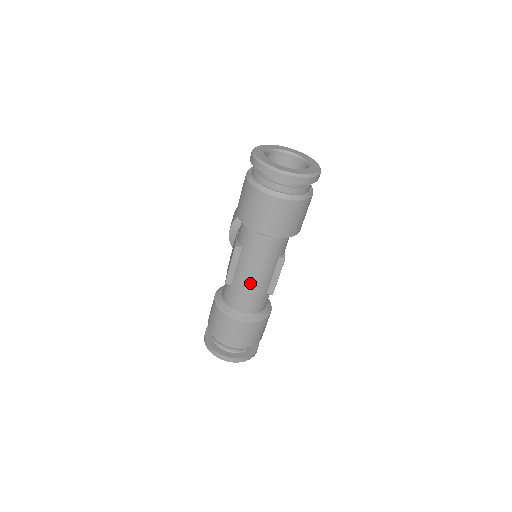
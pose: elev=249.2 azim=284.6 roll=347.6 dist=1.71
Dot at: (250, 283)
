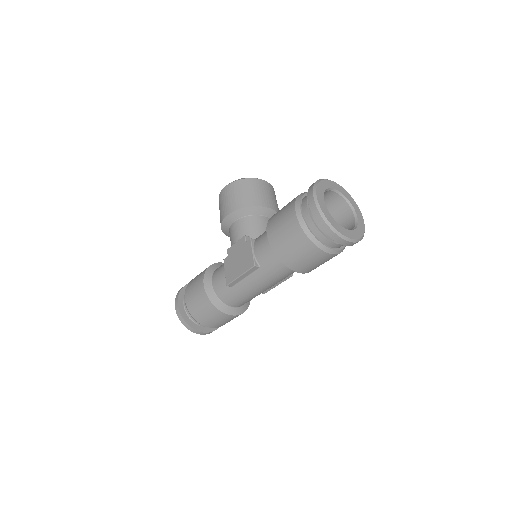
Dot at: (254, 292)
